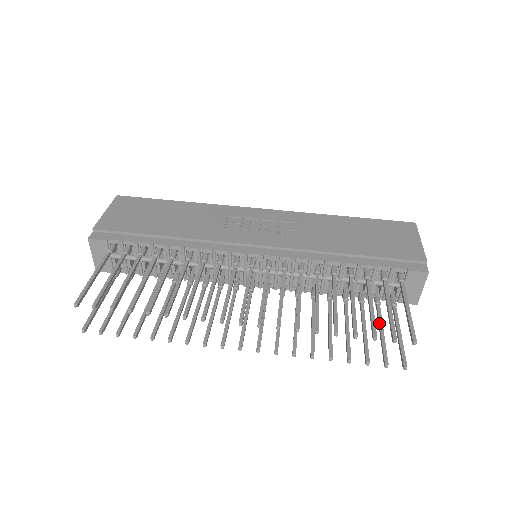
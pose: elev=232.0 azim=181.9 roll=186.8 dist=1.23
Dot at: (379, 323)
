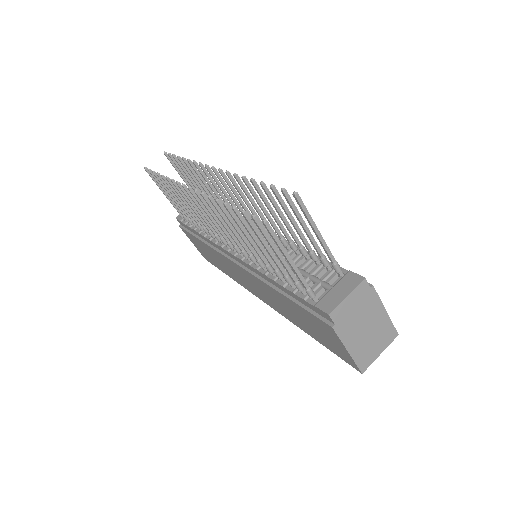
Dot at: (283, 258)
